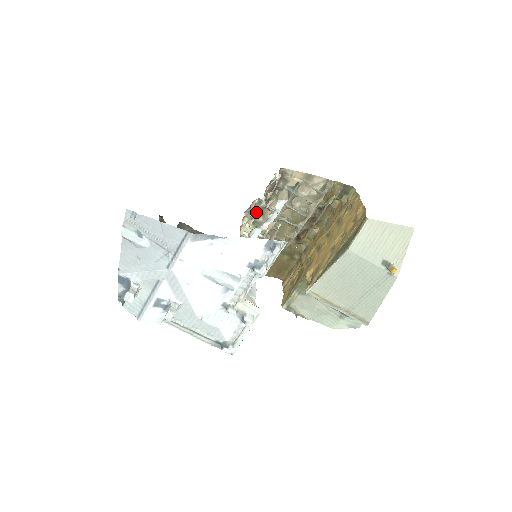
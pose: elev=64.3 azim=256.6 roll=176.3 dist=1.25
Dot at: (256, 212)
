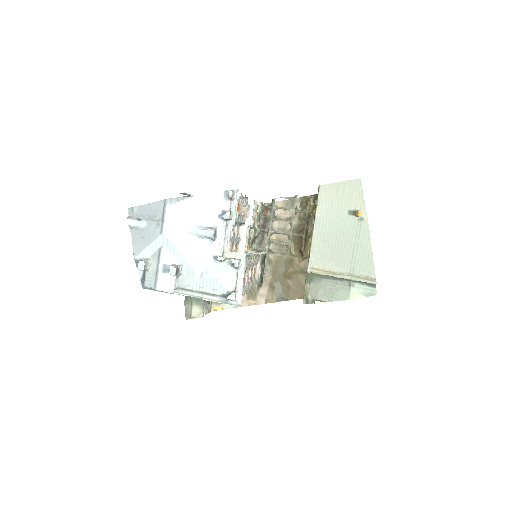
Dot at: (260, 245)
